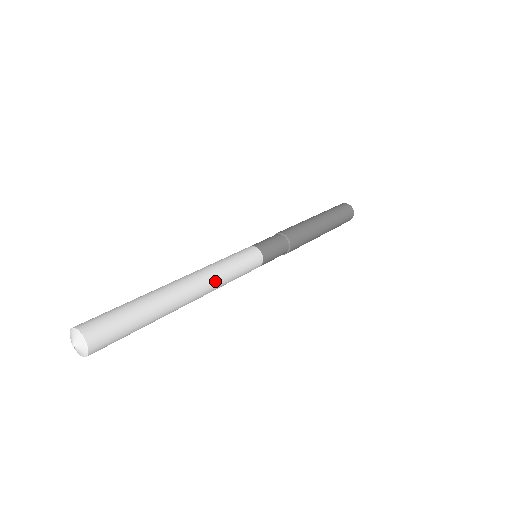
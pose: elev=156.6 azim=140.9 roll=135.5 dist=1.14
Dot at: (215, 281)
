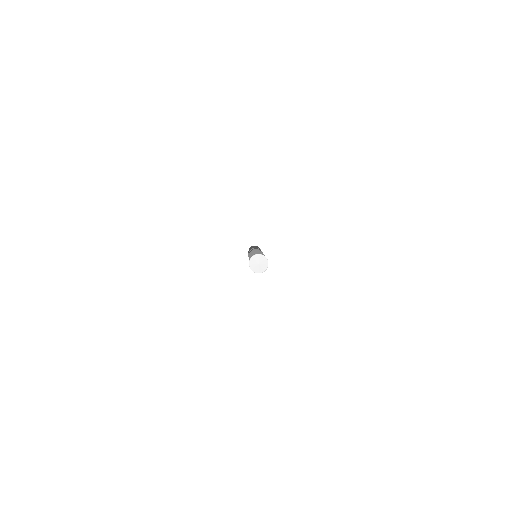
Dot at: occluded
